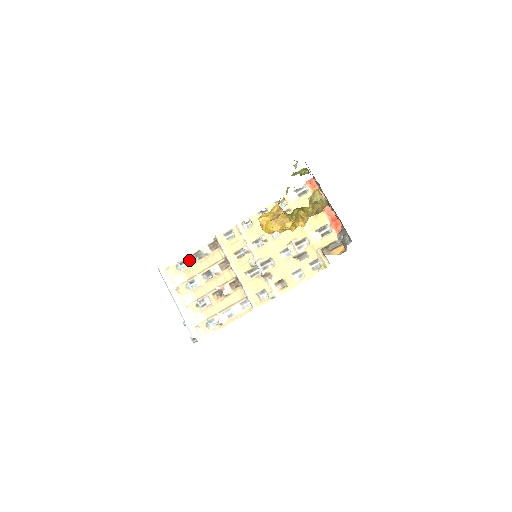
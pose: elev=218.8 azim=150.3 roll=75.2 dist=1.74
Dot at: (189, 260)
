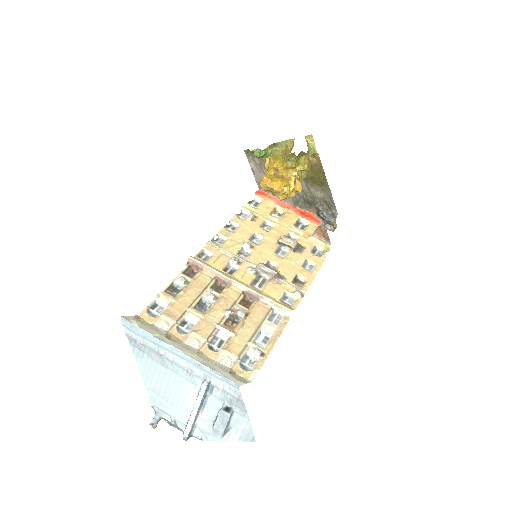
Dot at: (164, 298)
